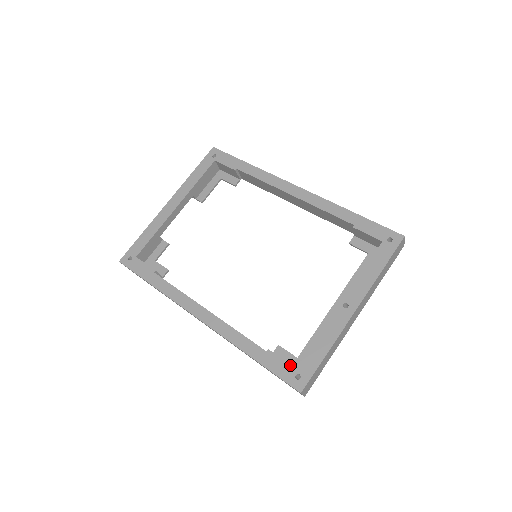
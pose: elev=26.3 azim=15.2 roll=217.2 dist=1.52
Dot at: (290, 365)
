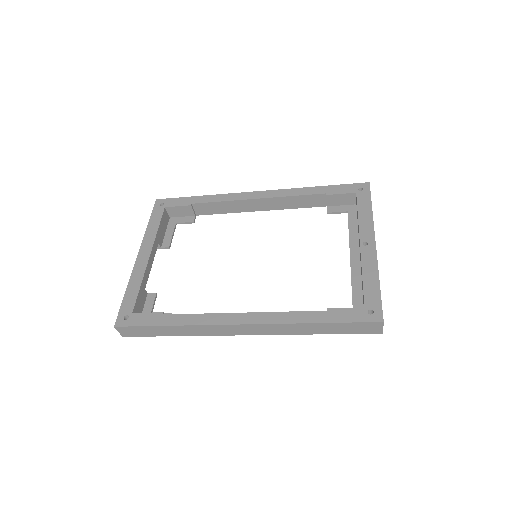
Dot at: (356, 308)
